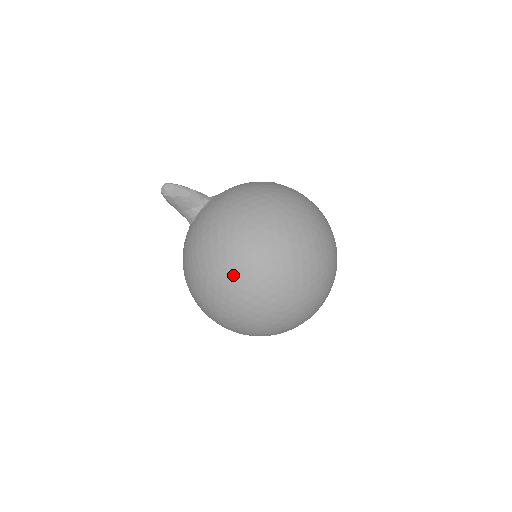
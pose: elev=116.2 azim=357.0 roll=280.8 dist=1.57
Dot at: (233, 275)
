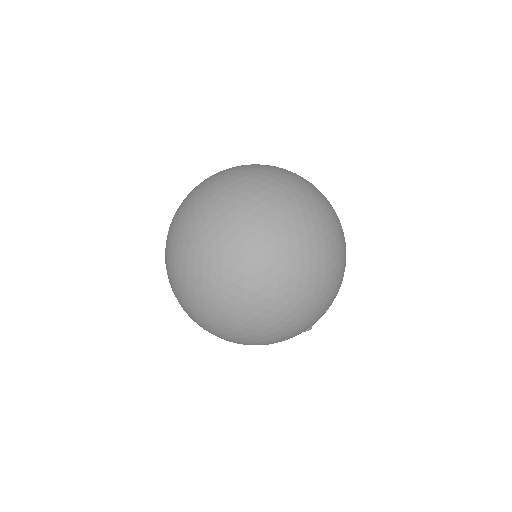
Dot at: occluded
